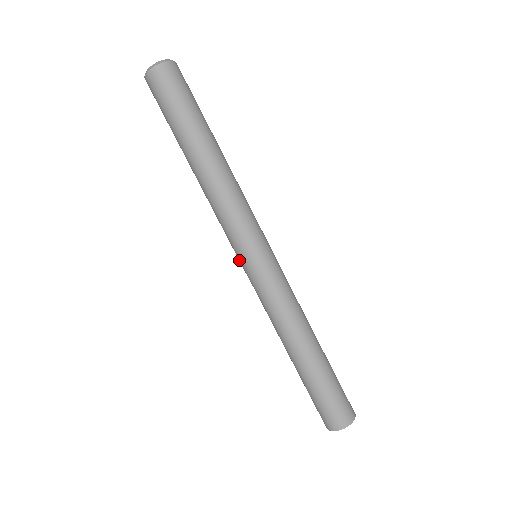
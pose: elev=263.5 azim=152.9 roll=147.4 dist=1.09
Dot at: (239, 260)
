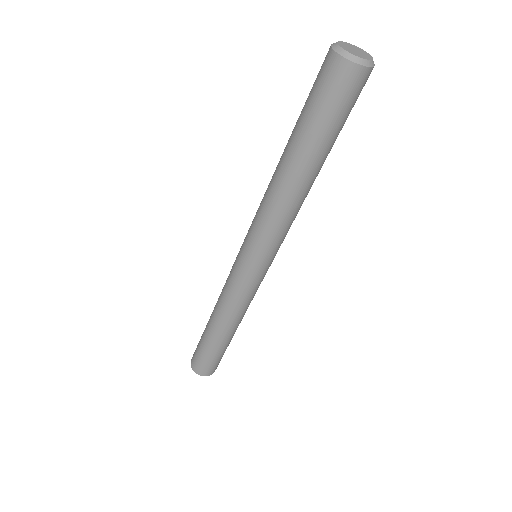
Dot at: (242, 252)
